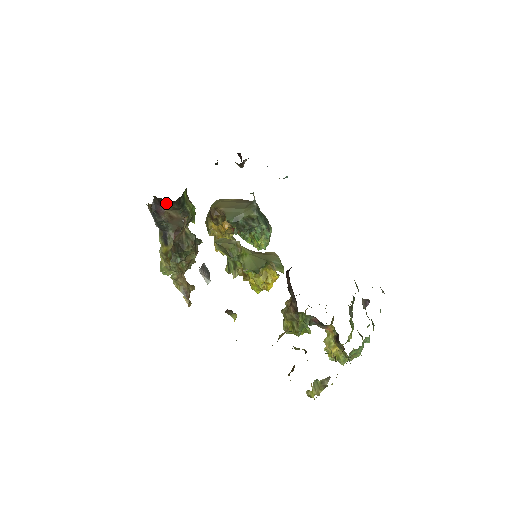
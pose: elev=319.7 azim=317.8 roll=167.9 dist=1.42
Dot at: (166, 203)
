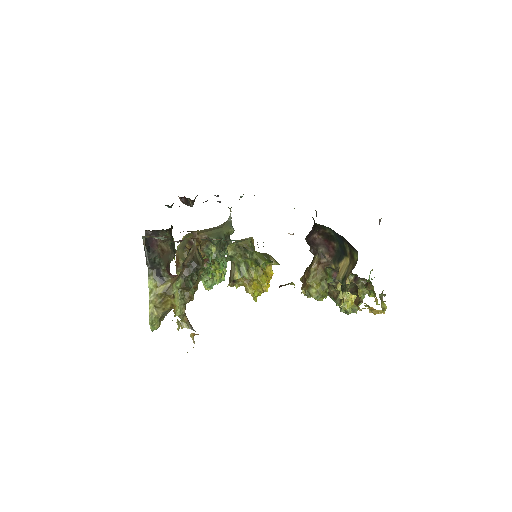
Dot at: (161, 233)
